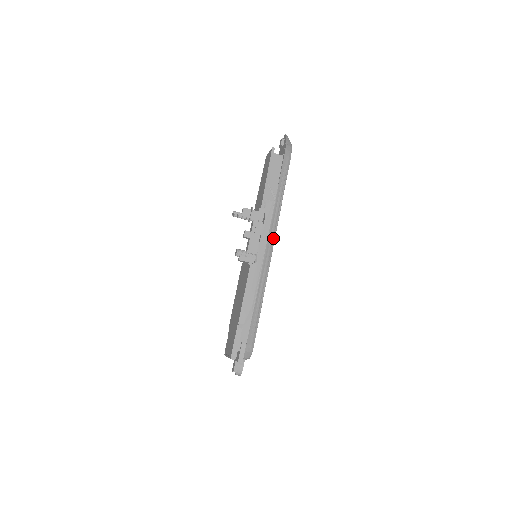
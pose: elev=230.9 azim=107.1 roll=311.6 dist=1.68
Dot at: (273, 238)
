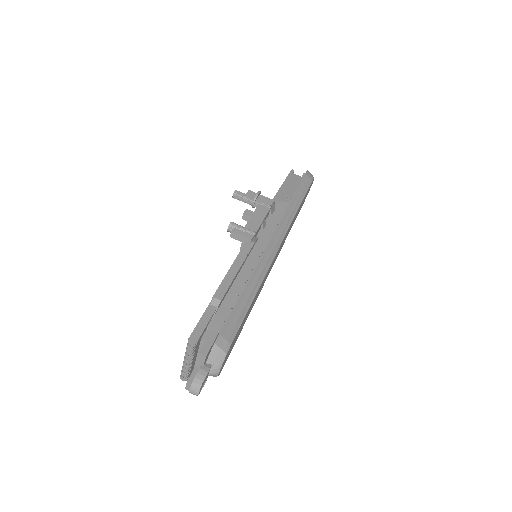
Dot at: (282, 235)
